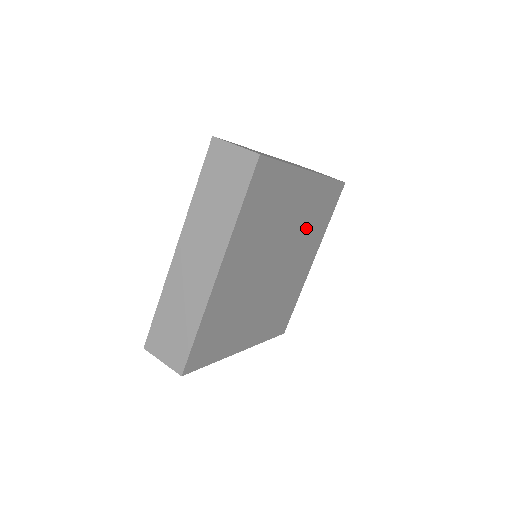
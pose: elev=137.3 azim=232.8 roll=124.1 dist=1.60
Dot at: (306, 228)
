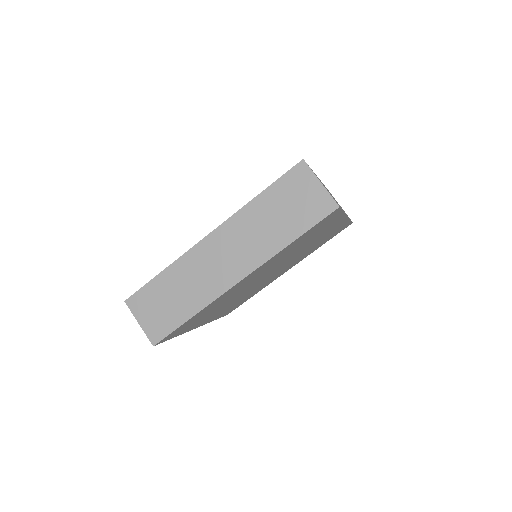
Dot at: occluded
